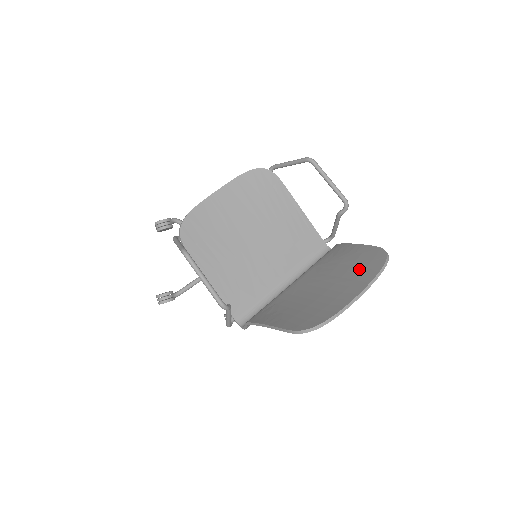
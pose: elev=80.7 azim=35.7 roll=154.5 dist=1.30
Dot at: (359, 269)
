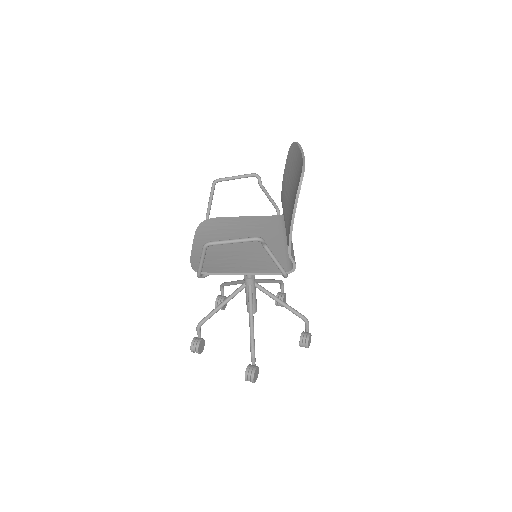
Dot at: (293, 163)
